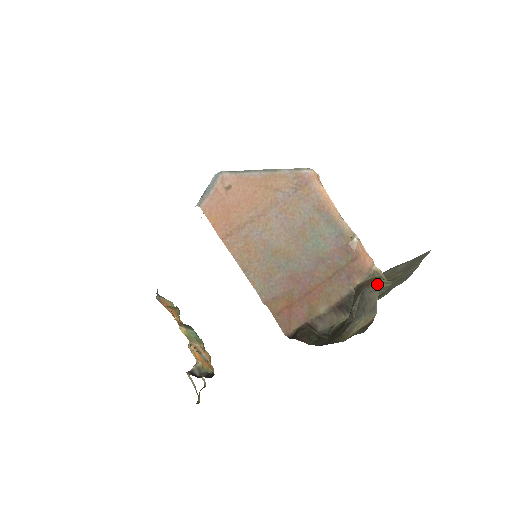
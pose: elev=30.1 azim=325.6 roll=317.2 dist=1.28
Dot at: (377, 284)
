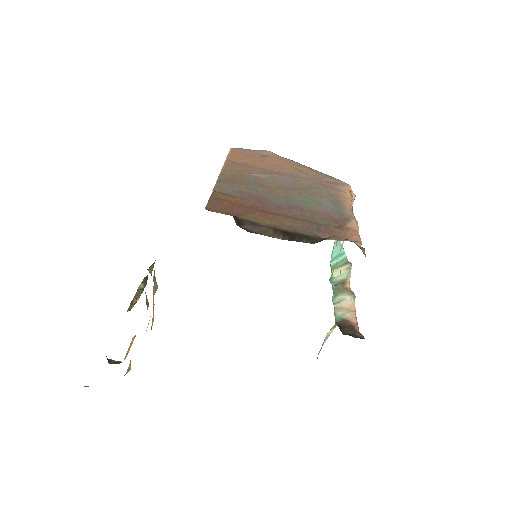
Dot at: occluded
